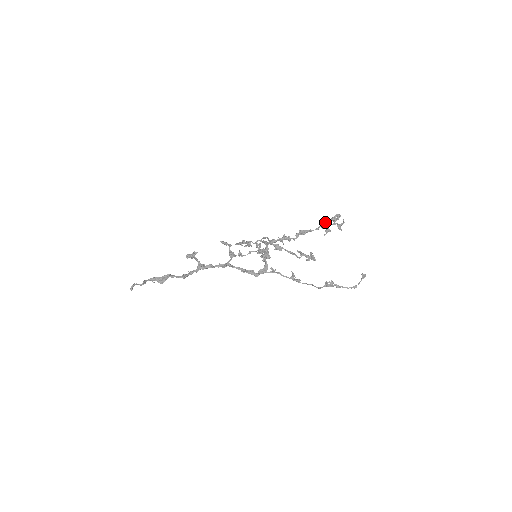
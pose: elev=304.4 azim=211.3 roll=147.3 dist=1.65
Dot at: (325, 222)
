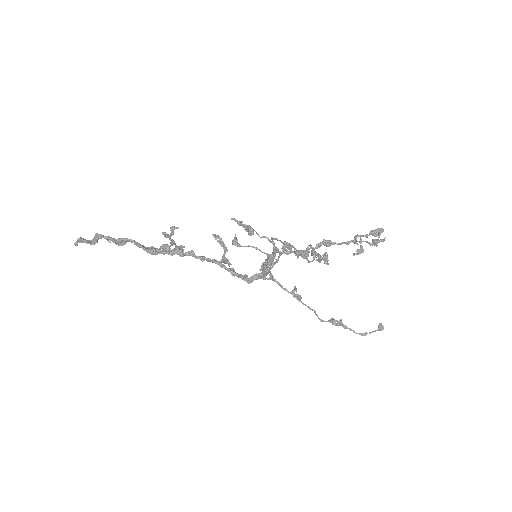
Dot at: (361, 236)
